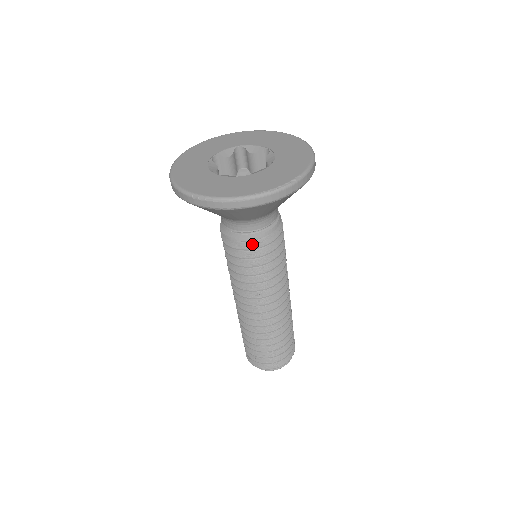
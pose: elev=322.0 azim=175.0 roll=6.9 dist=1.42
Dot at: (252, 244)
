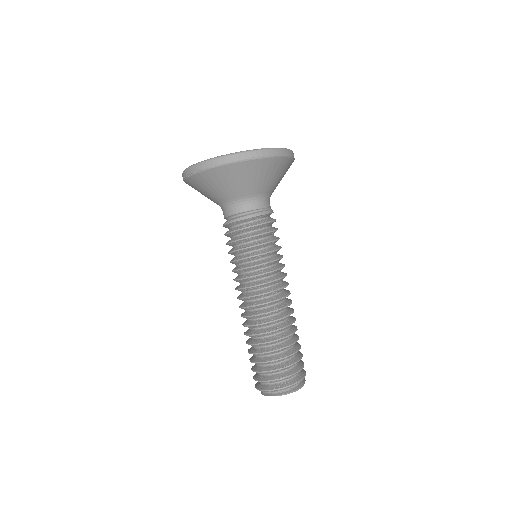
Dot at: (241, 226)
